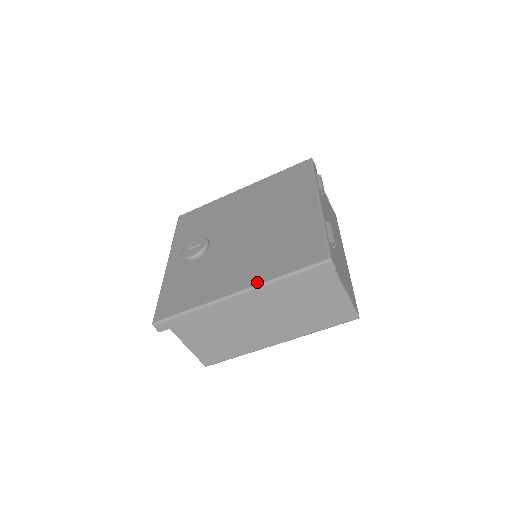
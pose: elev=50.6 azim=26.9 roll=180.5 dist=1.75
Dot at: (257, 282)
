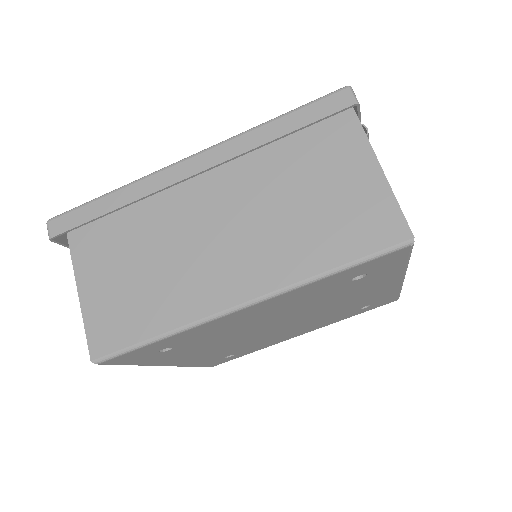
Dot at: occluded
